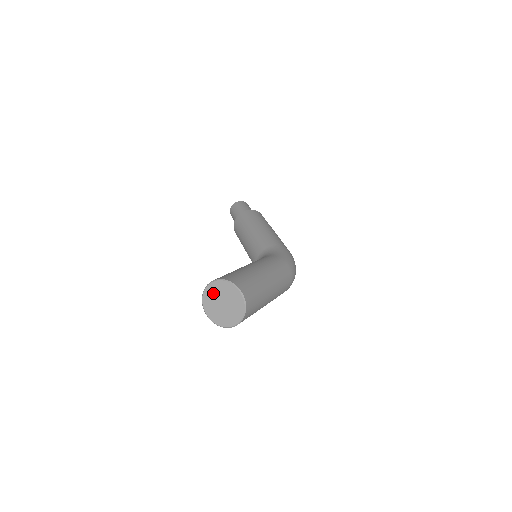
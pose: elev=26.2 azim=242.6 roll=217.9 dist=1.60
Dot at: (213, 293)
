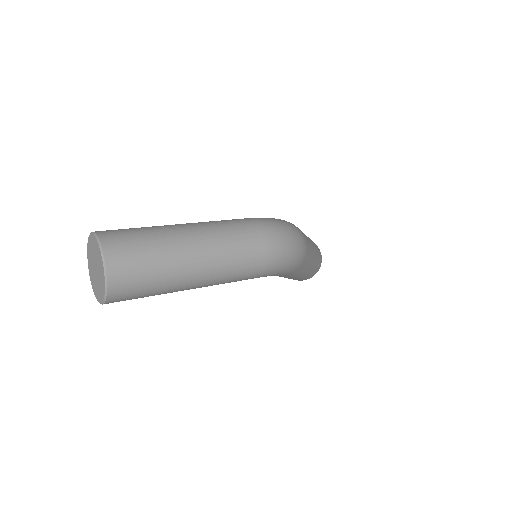
Dot at: (91, 267)
